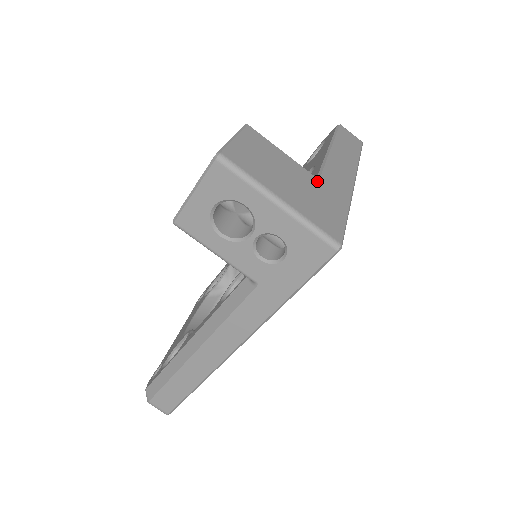
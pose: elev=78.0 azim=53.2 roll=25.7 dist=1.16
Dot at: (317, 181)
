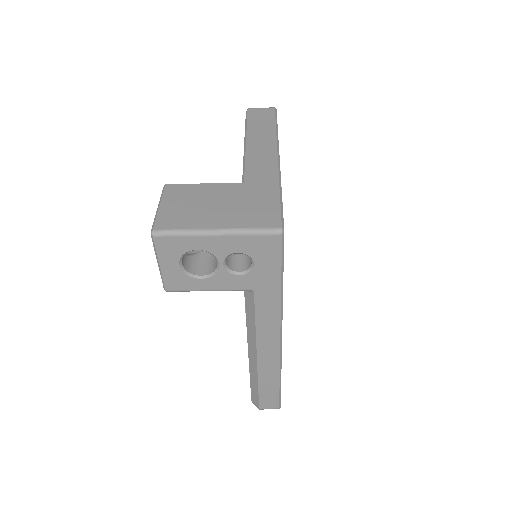
Dot at: (242, 186)
